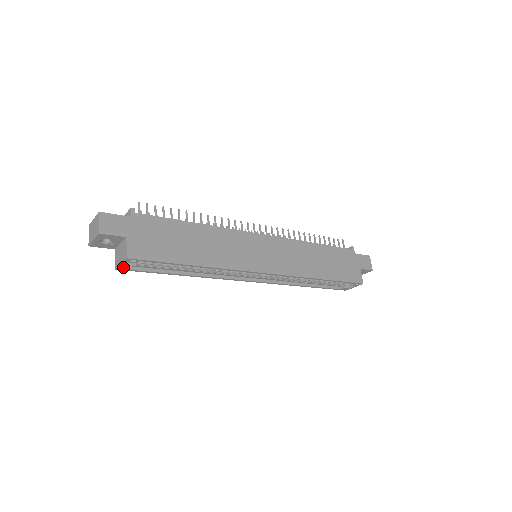
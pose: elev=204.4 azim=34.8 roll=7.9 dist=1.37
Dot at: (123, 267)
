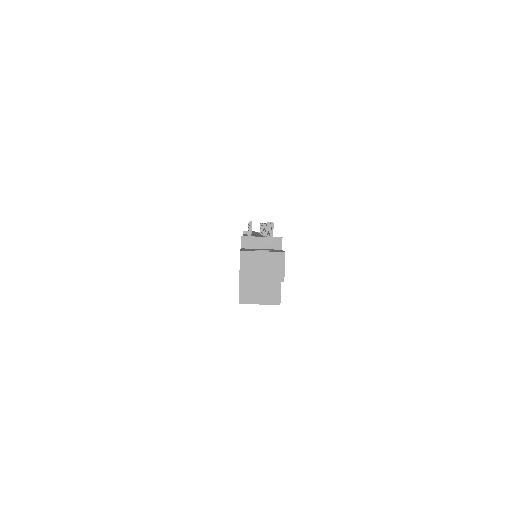
Dot at: (249, 302)
